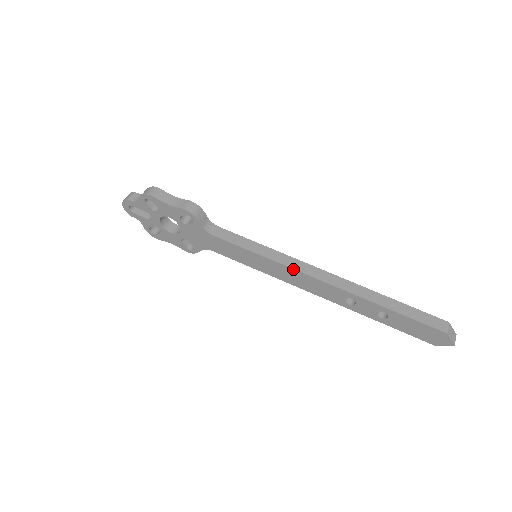
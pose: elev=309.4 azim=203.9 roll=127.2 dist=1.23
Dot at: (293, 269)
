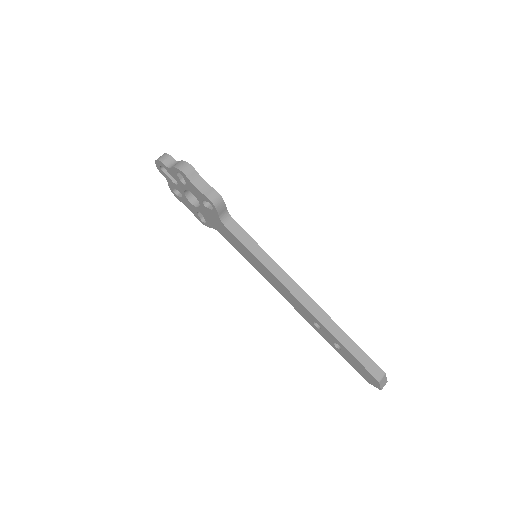
Dot at: (282, 283)
